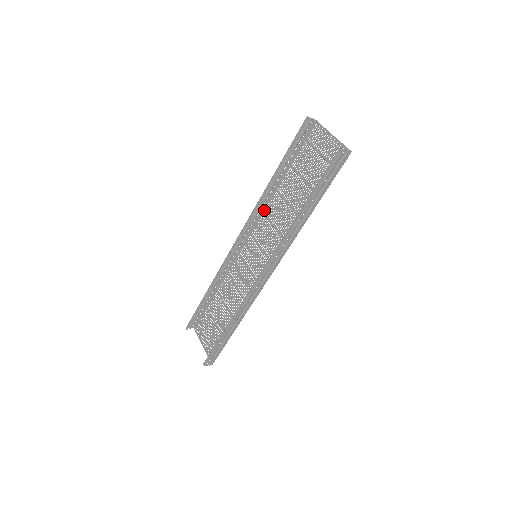
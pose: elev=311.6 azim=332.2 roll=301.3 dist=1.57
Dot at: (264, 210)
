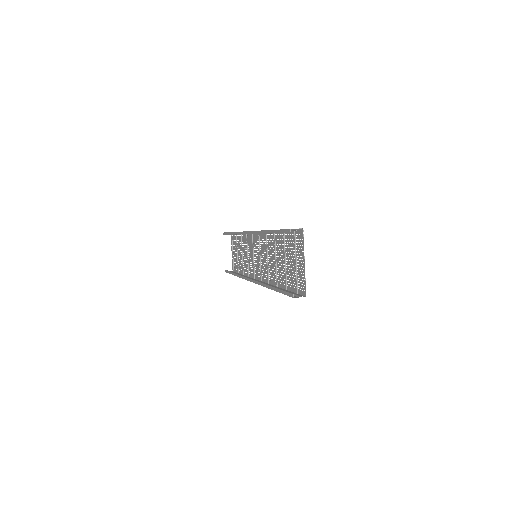
Dot at: occluded
